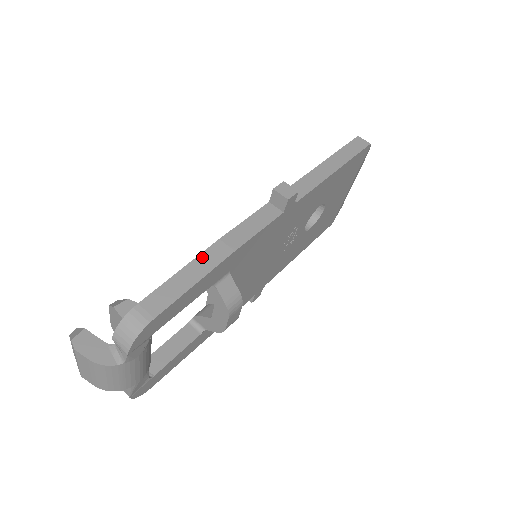
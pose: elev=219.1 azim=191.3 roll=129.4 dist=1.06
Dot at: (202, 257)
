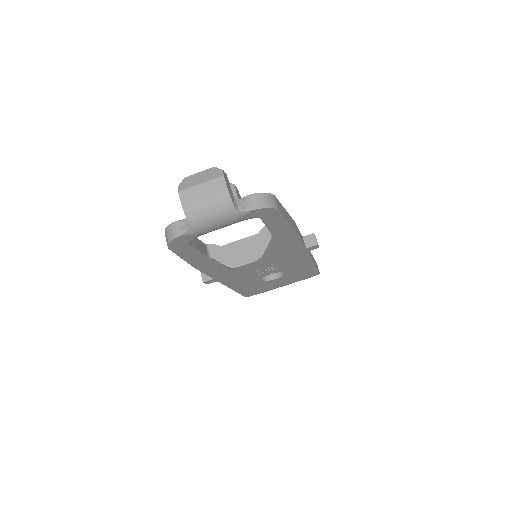
Dot at: occluded
